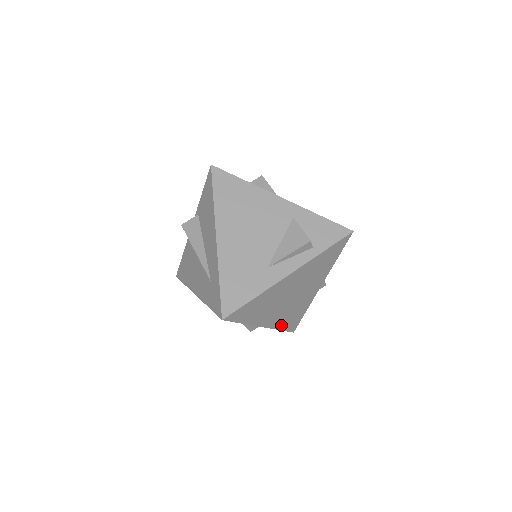
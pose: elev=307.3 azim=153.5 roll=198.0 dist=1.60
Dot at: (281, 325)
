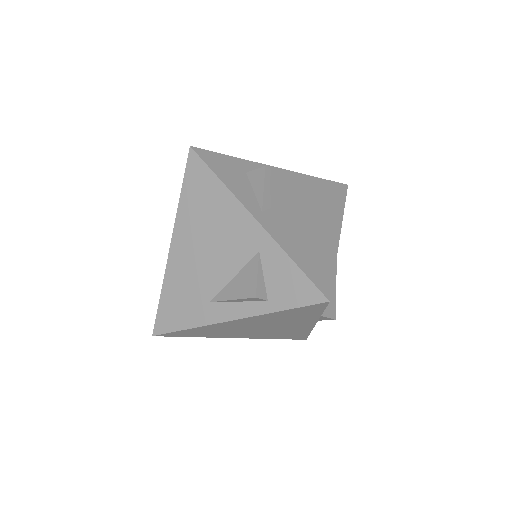
Dot at: (272, 337)
